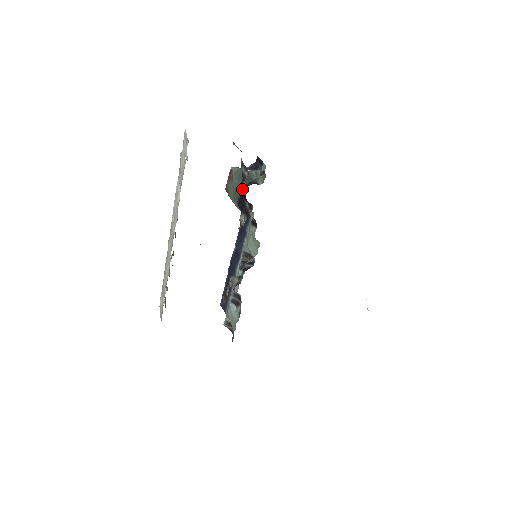
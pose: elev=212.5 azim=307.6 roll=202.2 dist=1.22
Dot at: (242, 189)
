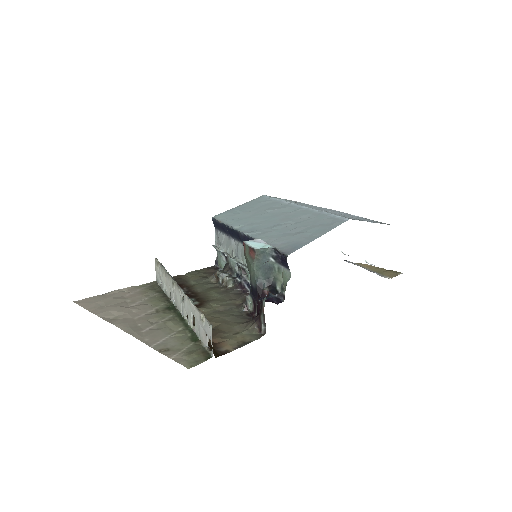
Dot at: (257, 292)
